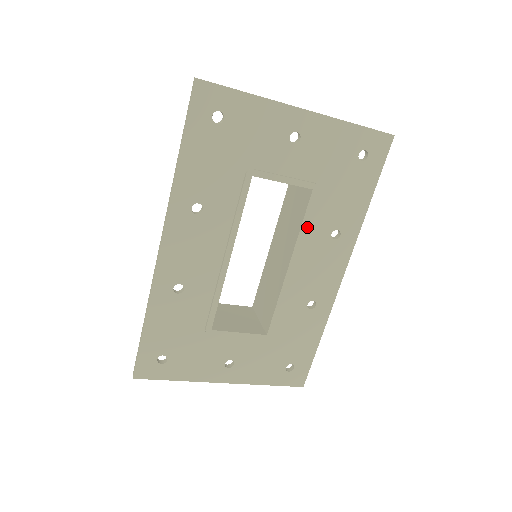
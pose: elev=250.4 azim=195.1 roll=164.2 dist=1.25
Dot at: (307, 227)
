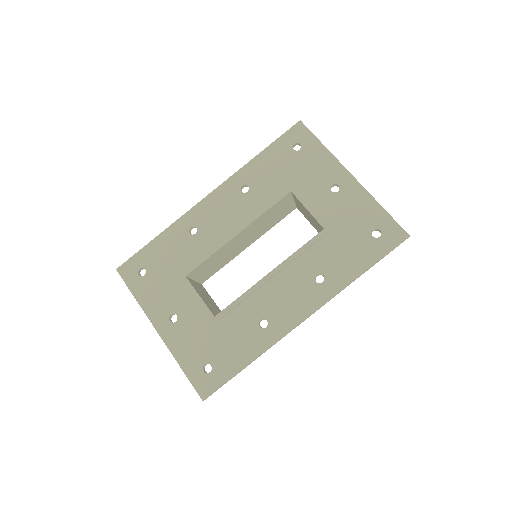
Dot at: (303, 255)
